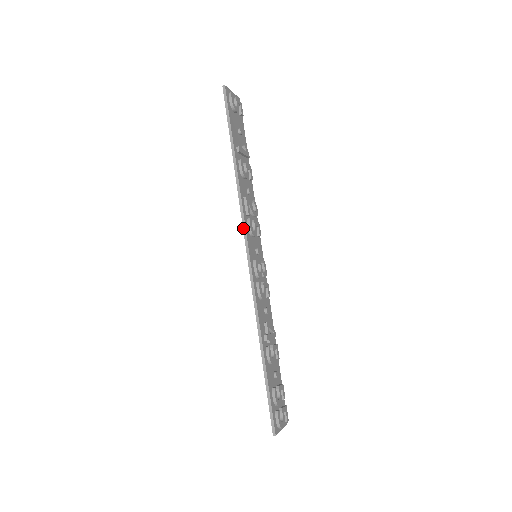
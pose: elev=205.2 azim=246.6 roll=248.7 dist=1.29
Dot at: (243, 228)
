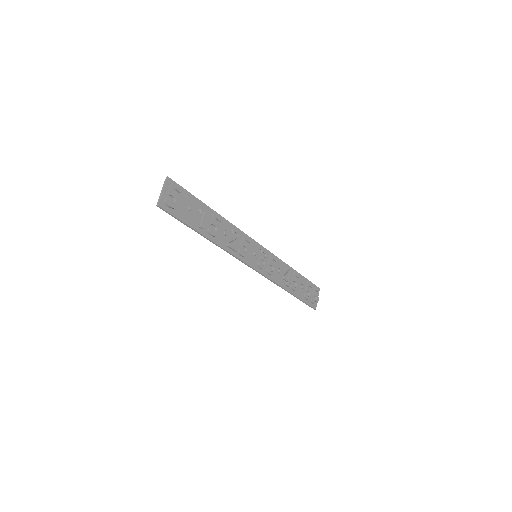
Dot at: occluded
